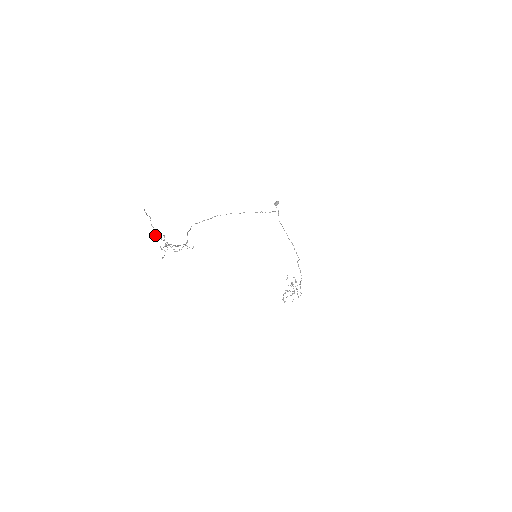
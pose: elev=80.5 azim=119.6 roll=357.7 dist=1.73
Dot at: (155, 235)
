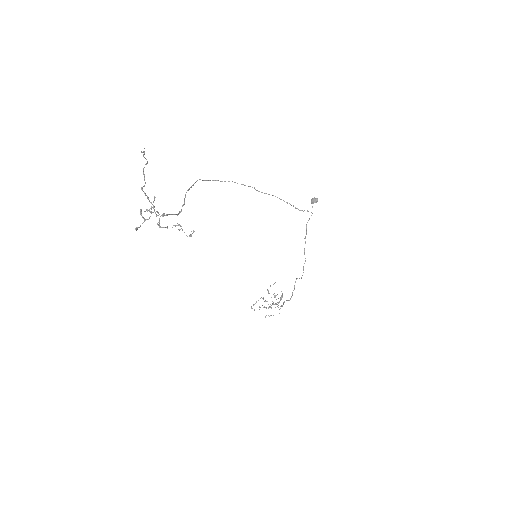
Dot at: (141, 189)
